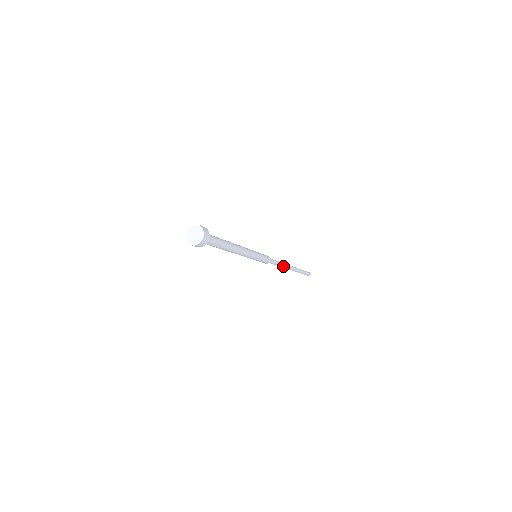
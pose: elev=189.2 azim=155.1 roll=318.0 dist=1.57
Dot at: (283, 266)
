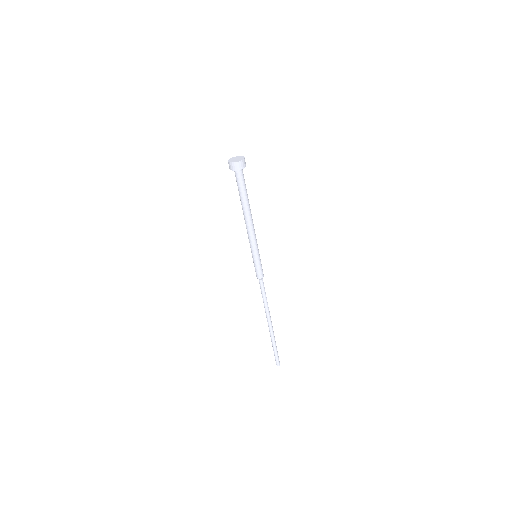
Dot at: occluded
